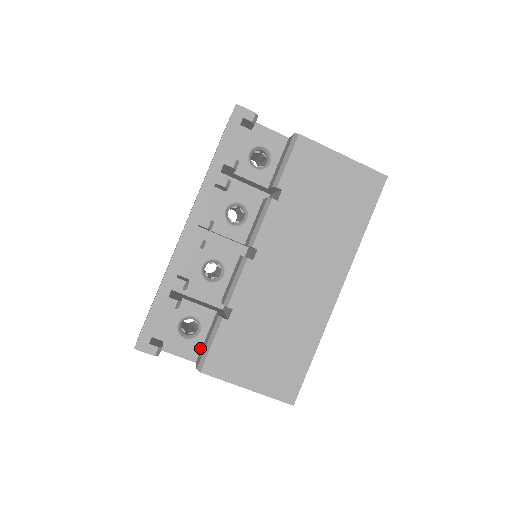
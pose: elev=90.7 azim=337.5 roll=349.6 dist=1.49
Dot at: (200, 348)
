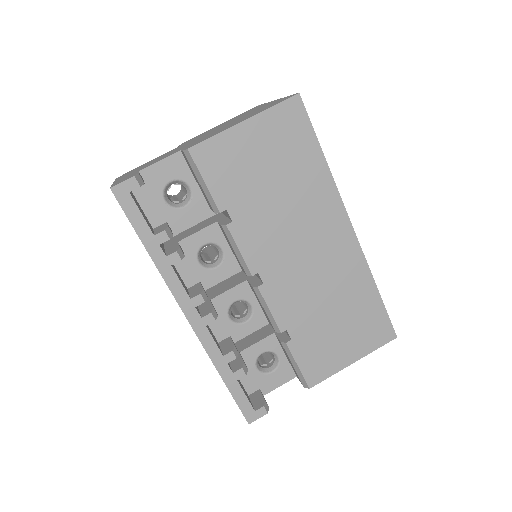
Dot at: (289, 366)
